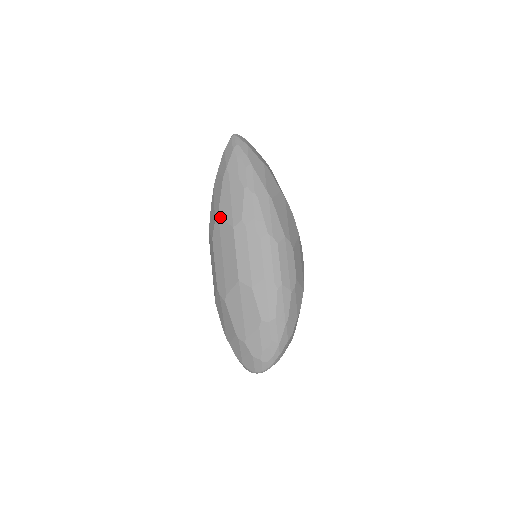
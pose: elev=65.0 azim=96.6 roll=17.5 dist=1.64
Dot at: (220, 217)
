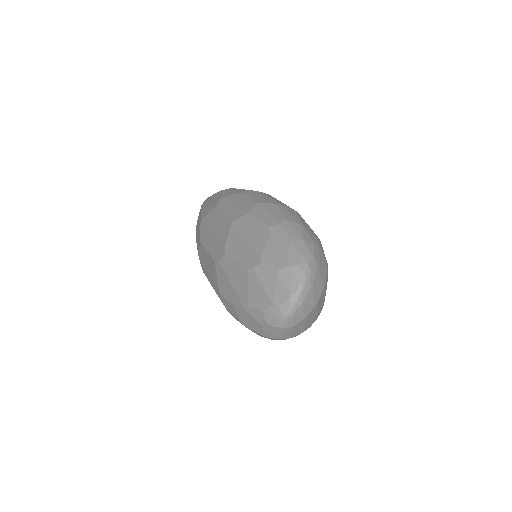
Dot at: (203, 218)
